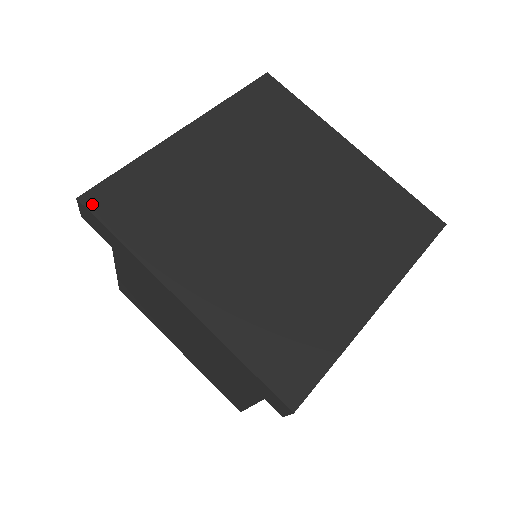
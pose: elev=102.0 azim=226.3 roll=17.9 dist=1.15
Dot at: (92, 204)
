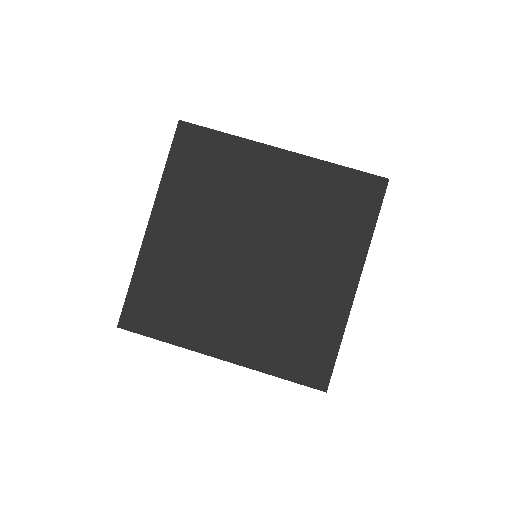
Dot at: (129, 326)
